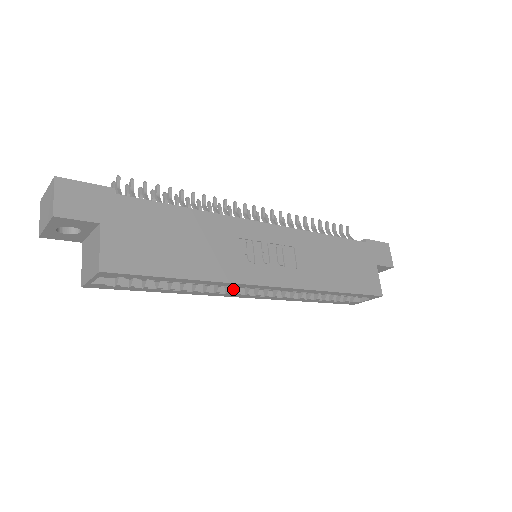
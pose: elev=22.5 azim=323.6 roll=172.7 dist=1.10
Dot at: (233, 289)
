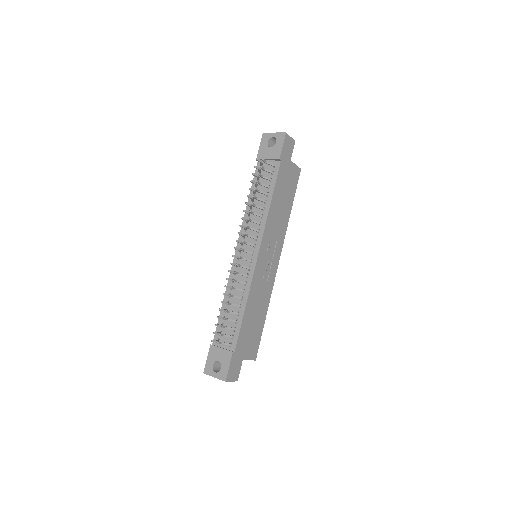
Dot at: occluded
